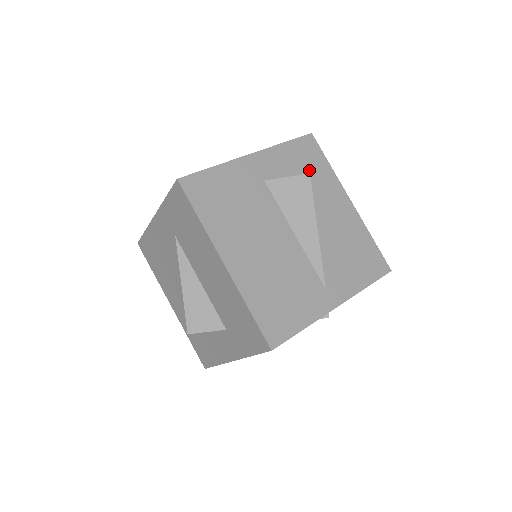
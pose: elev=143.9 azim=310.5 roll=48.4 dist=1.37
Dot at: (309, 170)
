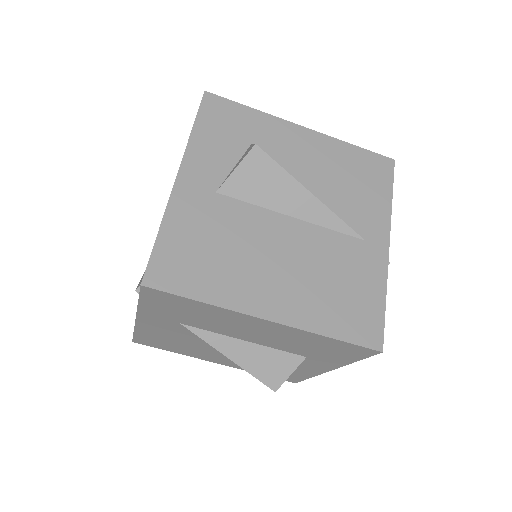
Dot at: (241, 135)
